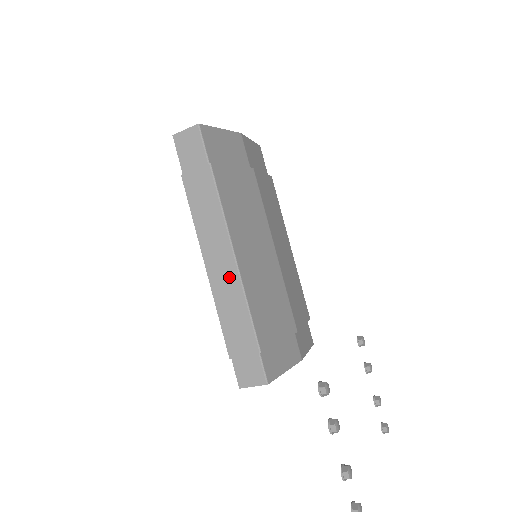
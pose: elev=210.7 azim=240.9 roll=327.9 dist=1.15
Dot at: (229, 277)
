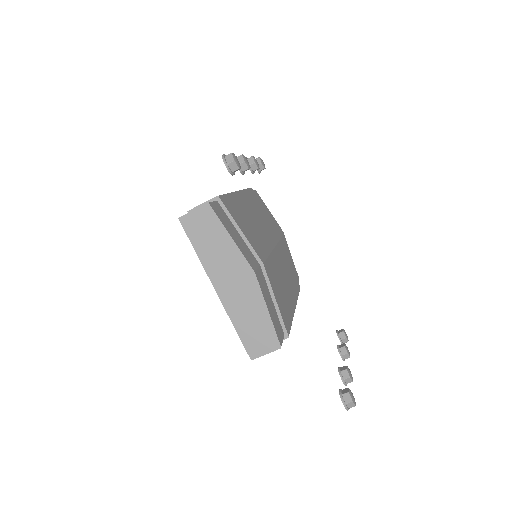
Dot at: occluded
